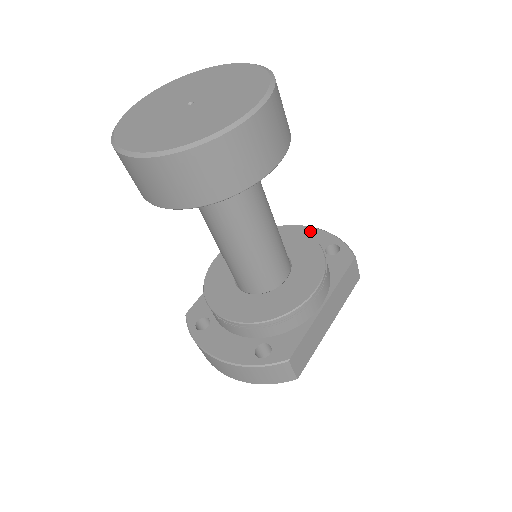
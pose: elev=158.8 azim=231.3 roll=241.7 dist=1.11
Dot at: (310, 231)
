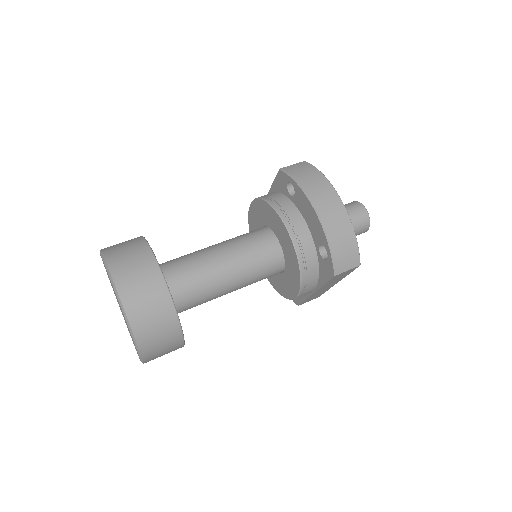
Dot at: (312, 214)
